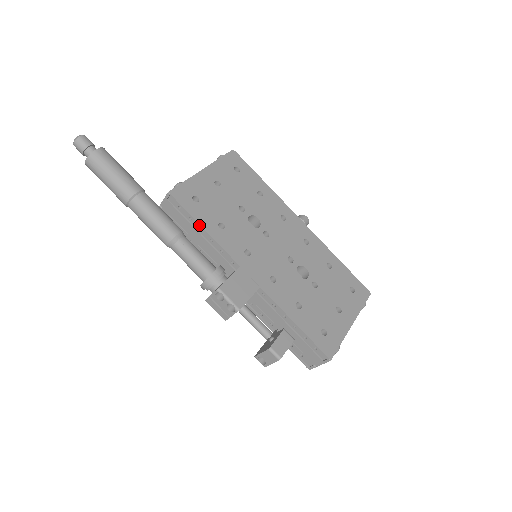
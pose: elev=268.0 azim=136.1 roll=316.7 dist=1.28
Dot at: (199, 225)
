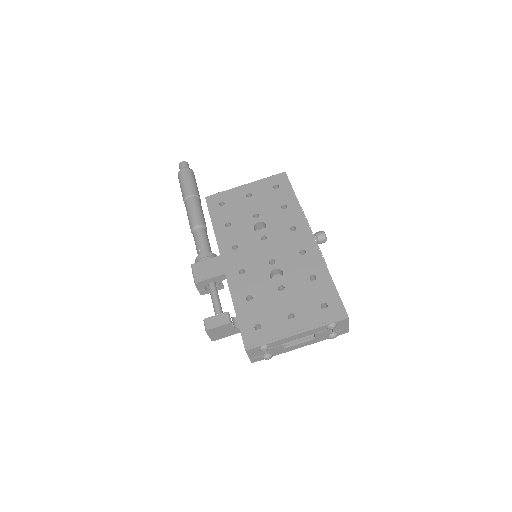
Dot at: (211, 221)
